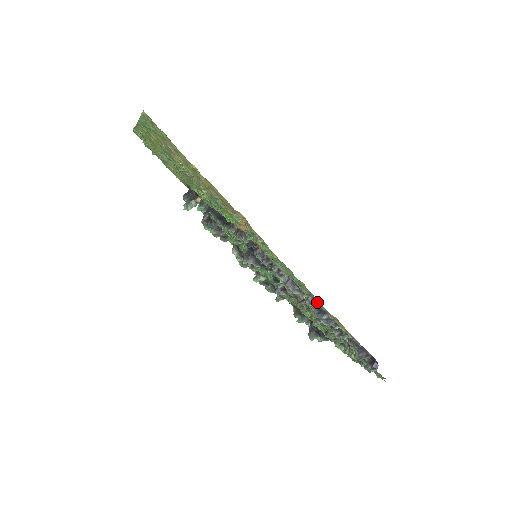
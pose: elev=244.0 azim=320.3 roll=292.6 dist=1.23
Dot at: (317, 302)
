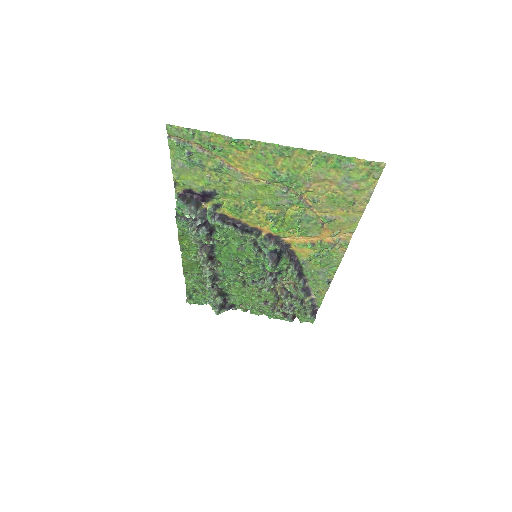
Dot at: (319, 284)
